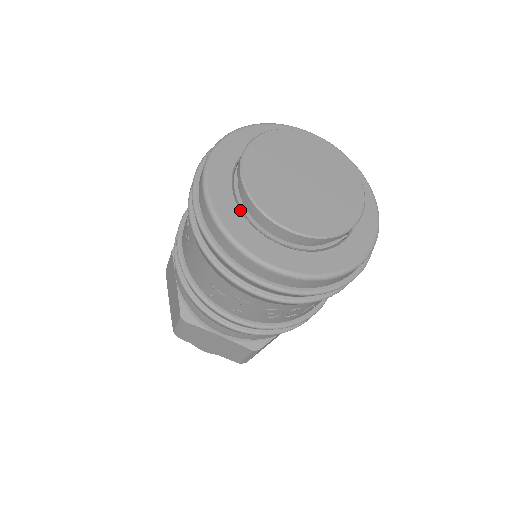
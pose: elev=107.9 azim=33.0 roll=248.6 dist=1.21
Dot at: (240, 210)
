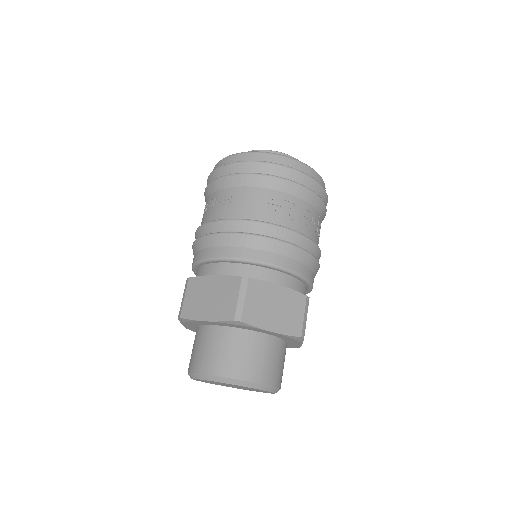
Dot at: occluded
